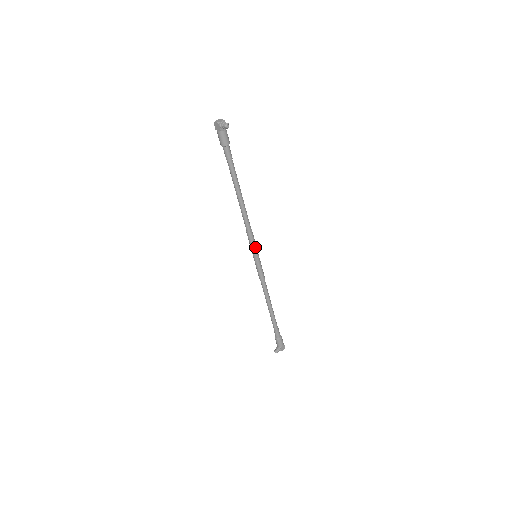
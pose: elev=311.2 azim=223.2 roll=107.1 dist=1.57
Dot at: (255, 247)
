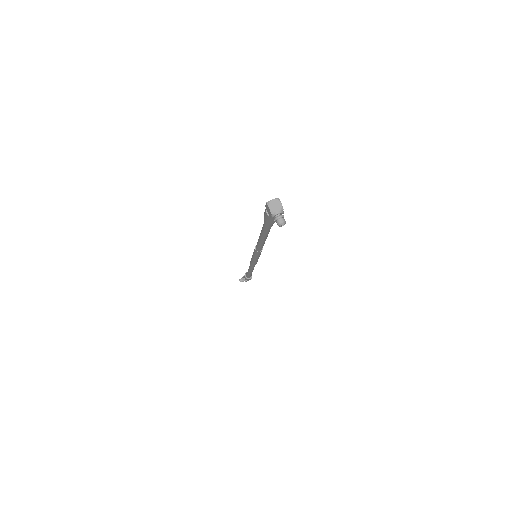
Dot at: (258, 256)
